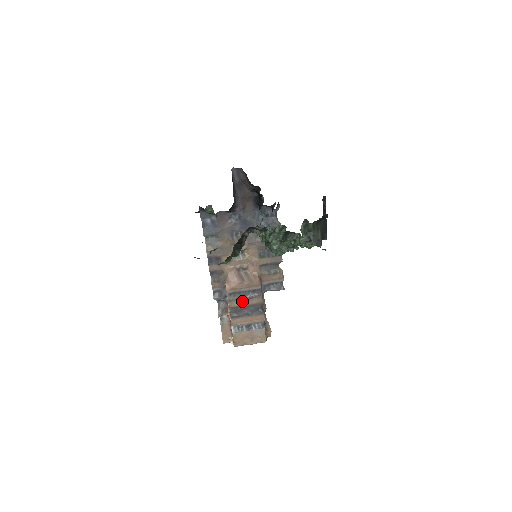
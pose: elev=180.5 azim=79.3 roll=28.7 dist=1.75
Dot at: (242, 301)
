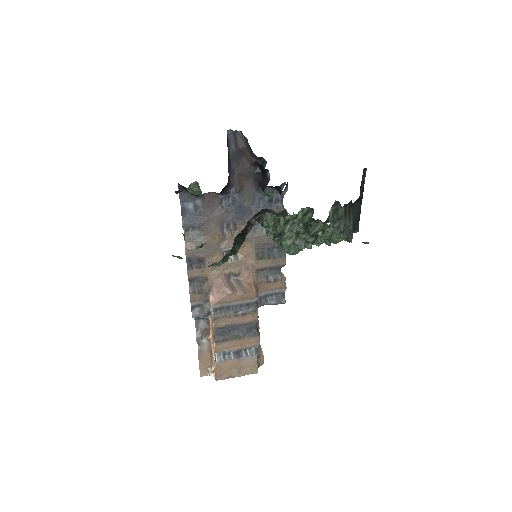
Dot at: (231, 319)
